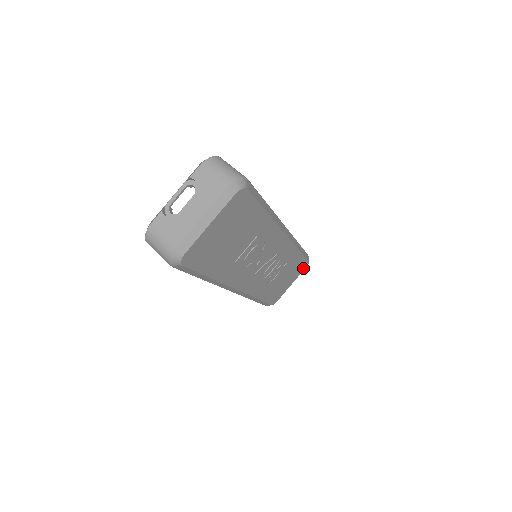
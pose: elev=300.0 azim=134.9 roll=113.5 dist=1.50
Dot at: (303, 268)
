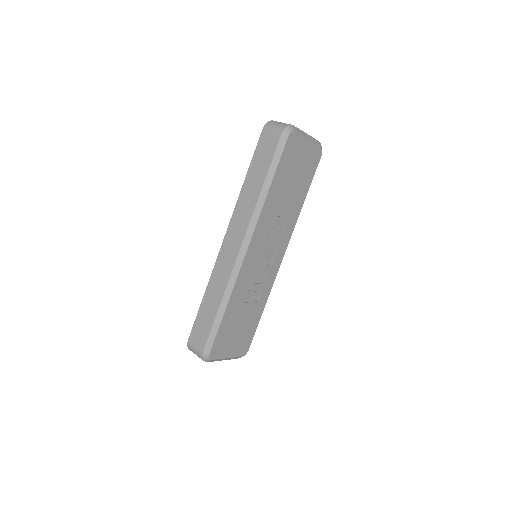
Dot at: (242, 352)
